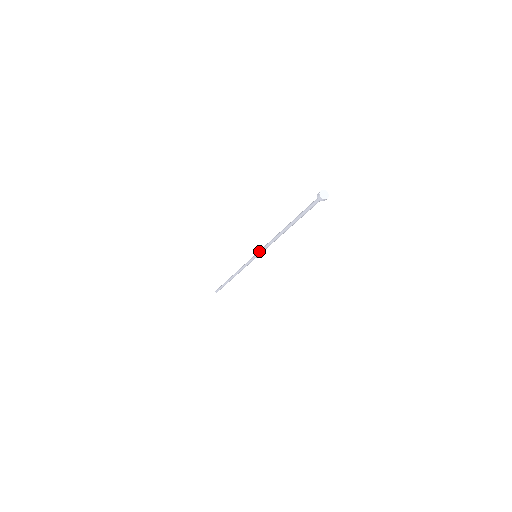
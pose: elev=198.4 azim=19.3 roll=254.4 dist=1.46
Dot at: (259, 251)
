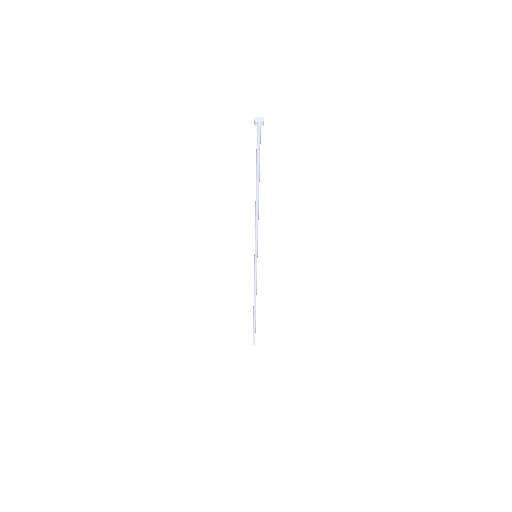
Dot at: occluded
